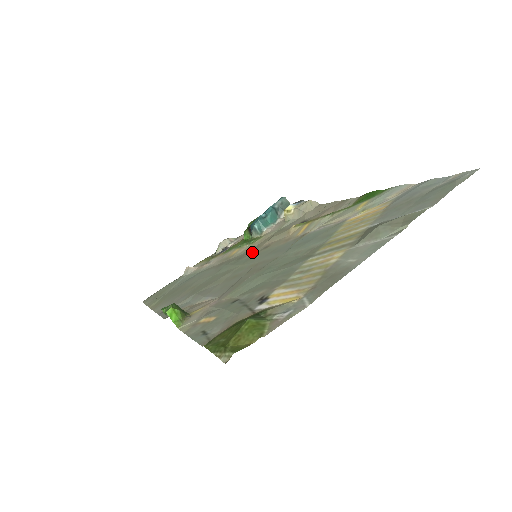
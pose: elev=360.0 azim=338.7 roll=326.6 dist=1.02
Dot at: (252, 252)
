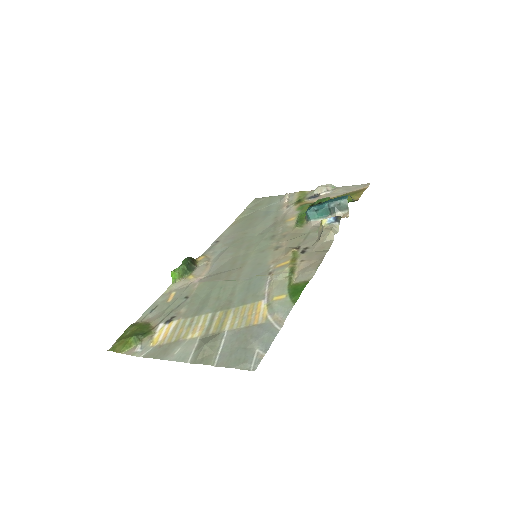
Dot at: (276, 241)
